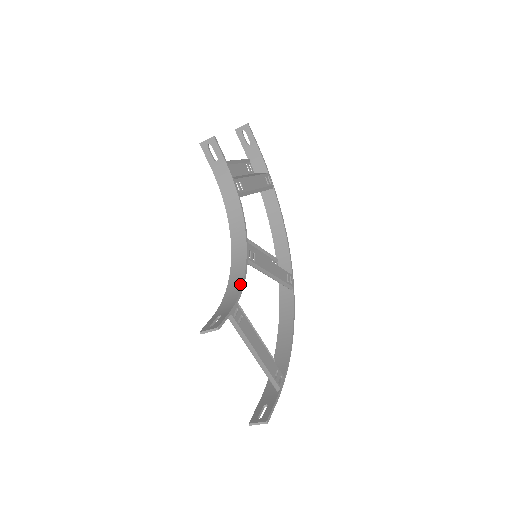
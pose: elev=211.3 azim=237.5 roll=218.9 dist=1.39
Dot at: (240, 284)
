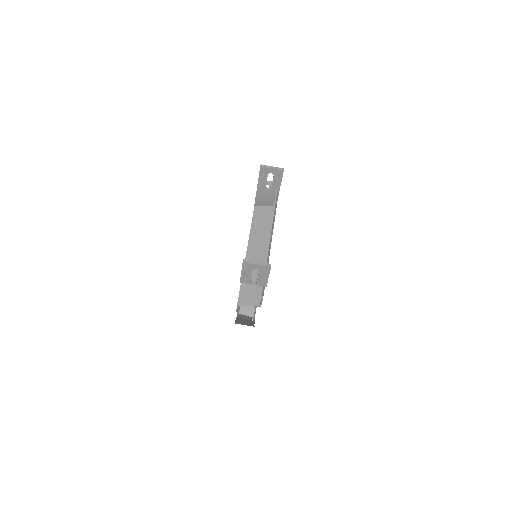
Dot at: occluded
